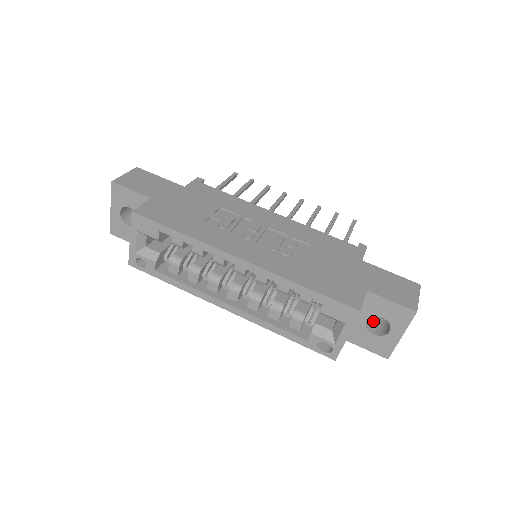
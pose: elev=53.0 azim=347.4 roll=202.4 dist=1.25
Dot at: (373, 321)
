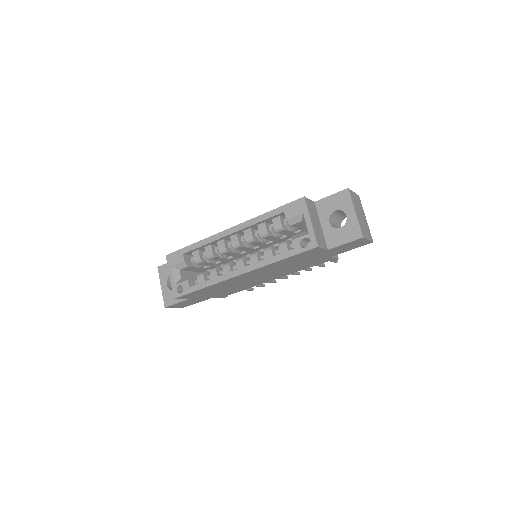
Dot at: occluded
